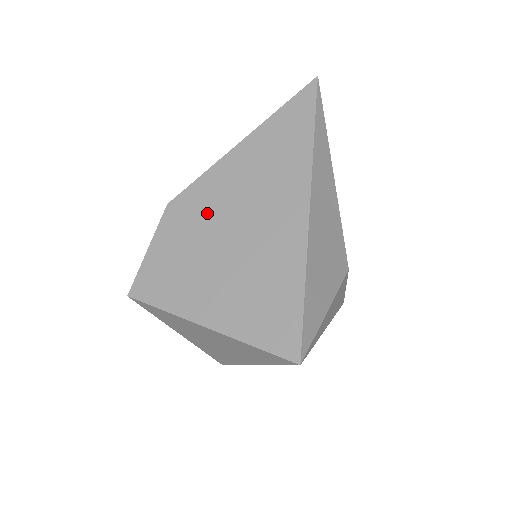
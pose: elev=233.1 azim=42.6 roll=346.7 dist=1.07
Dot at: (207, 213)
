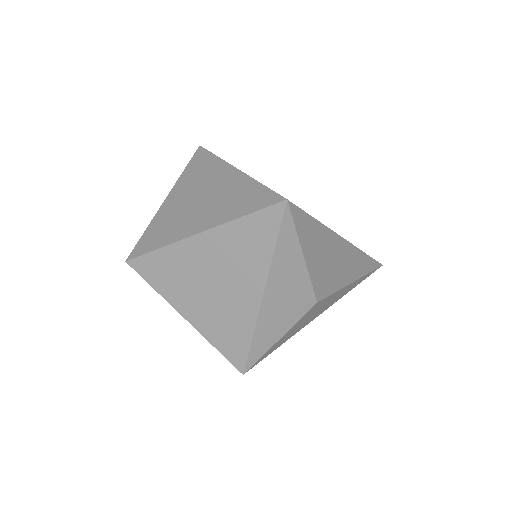
Dot at: occluded
